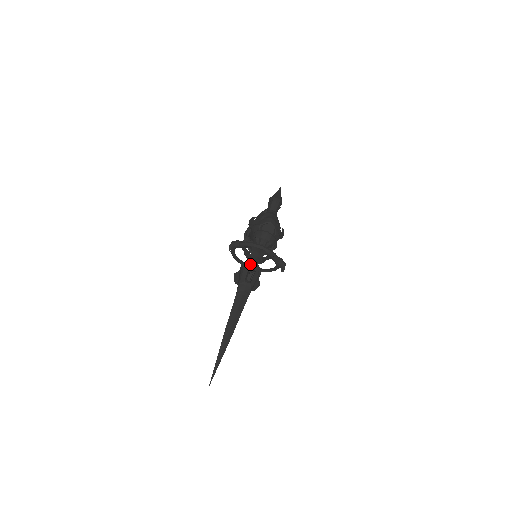
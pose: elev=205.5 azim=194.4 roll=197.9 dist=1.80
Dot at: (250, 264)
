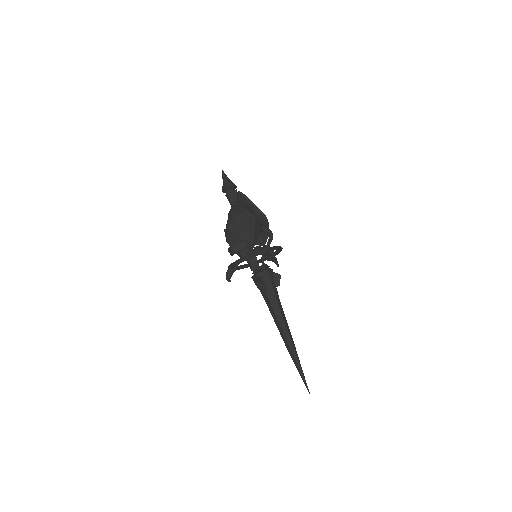
Dot at: (254, 273)
